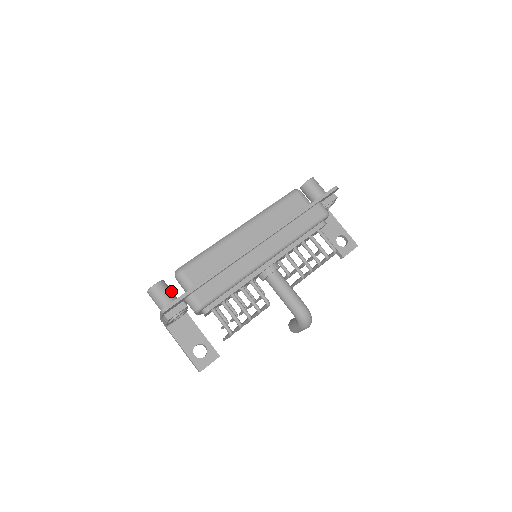
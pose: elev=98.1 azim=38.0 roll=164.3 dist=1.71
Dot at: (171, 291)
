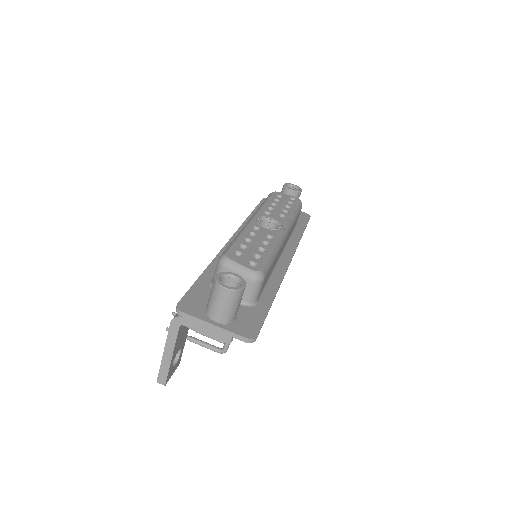
Dot at: occluded
